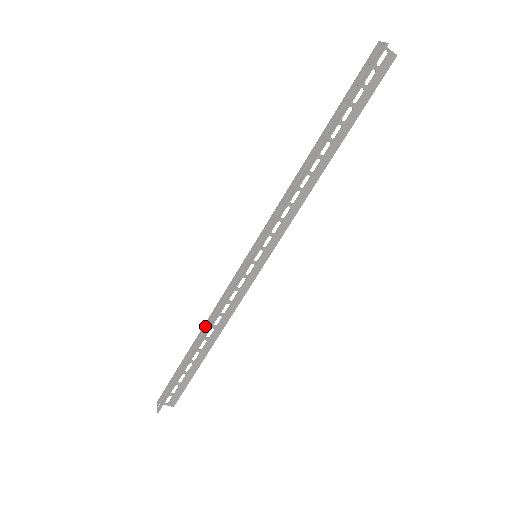
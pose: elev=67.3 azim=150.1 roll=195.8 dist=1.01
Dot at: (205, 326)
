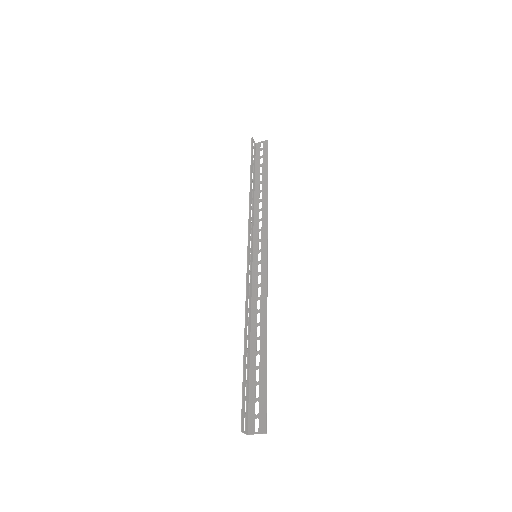
Dot at: (248, 325)
